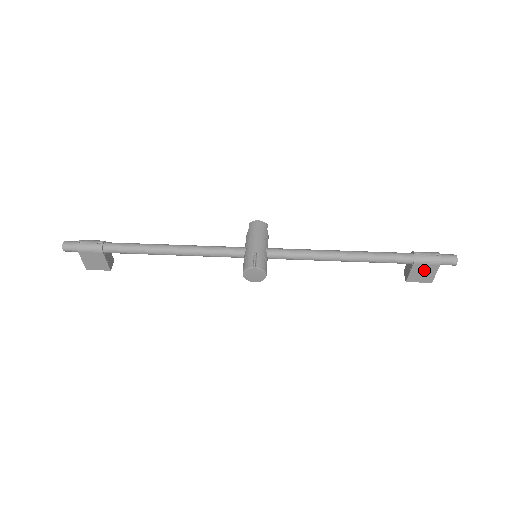
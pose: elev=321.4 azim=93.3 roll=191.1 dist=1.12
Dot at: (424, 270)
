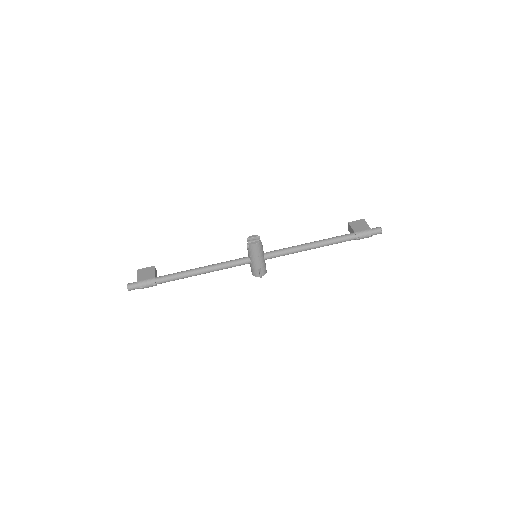
Dot at: occluded
